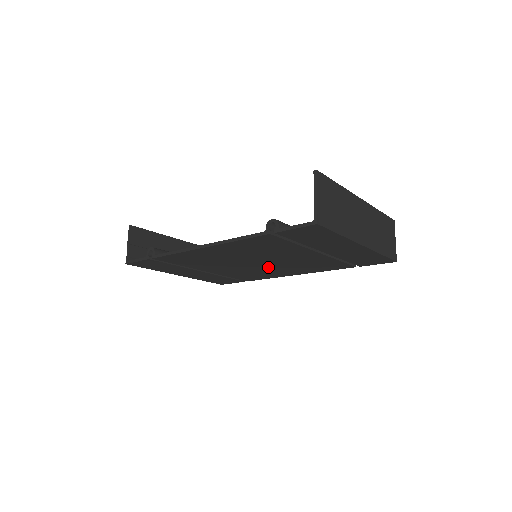
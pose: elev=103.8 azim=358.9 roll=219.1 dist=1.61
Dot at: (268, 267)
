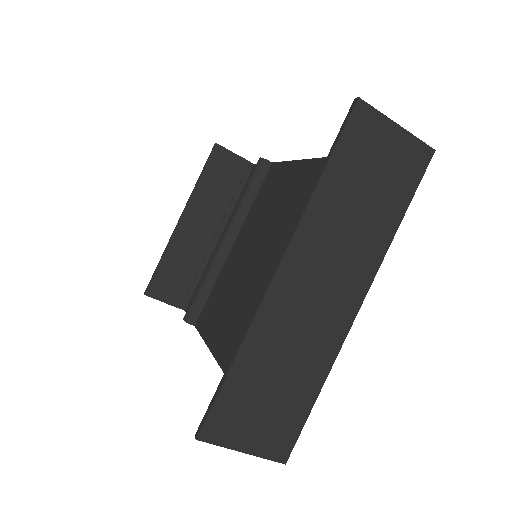
Dot at: occluded
